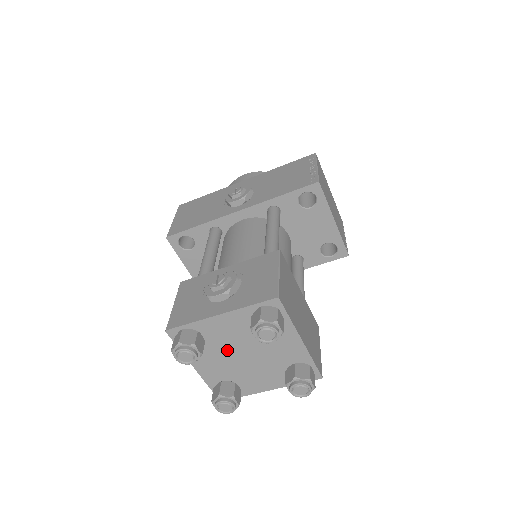
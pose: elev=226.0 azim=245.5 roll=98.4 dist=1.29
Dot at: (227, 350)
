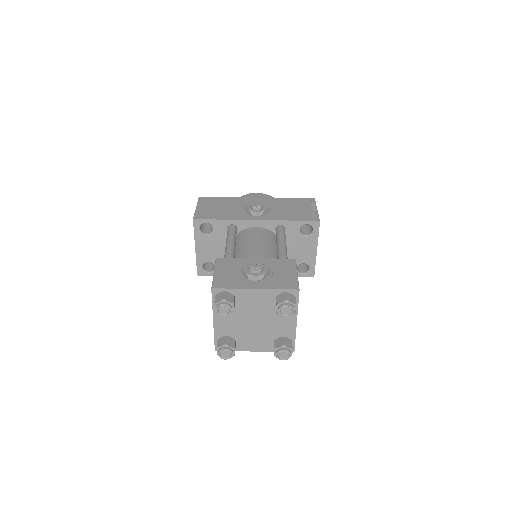
Dot at: (244, 315)
